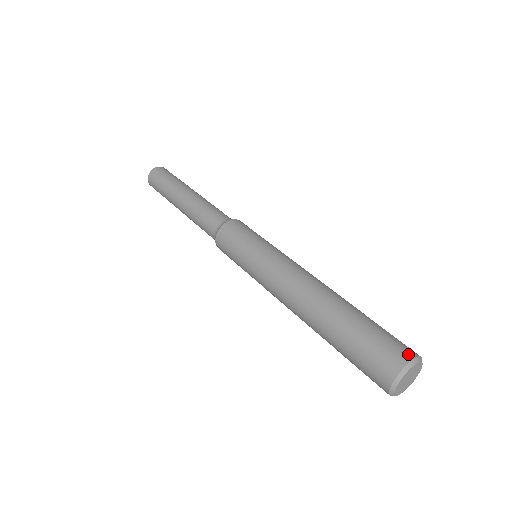
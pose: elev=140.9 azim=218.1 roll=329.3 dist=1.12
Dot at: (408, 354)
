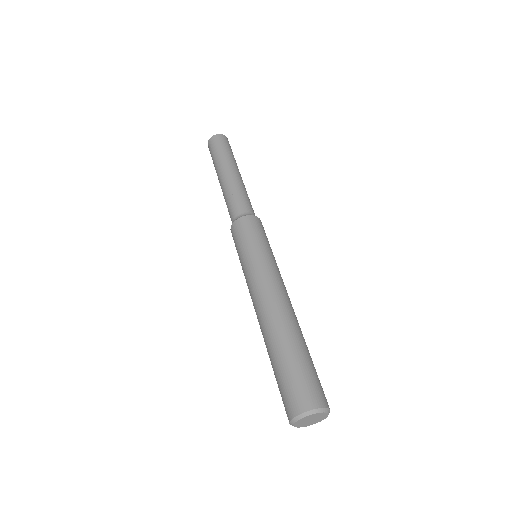
Dot at: (304, 406)
